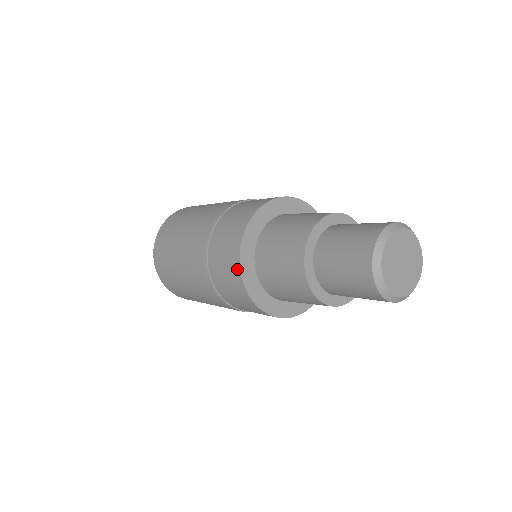
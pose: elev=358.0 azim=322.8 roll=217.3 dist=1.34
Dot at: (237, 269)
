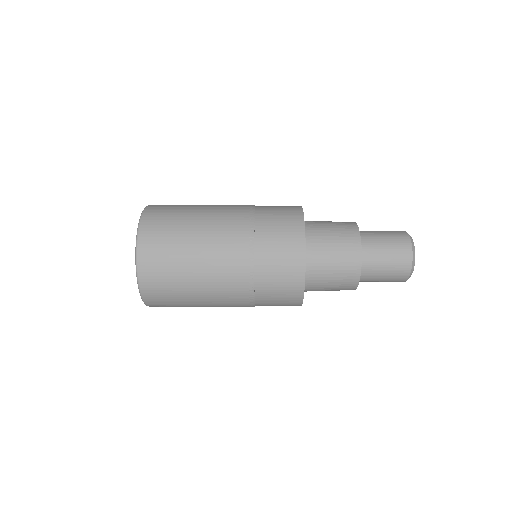
Dot at: (299, 300)
